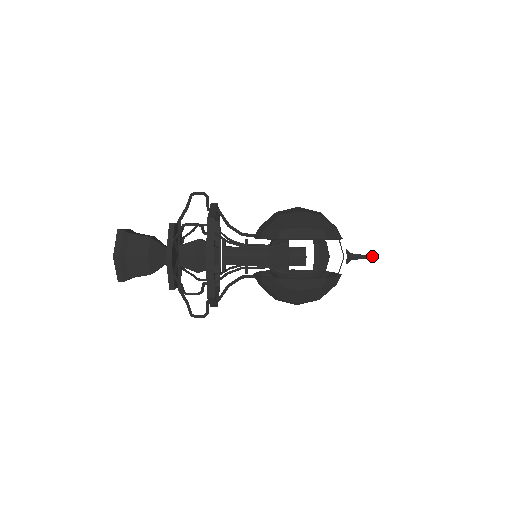
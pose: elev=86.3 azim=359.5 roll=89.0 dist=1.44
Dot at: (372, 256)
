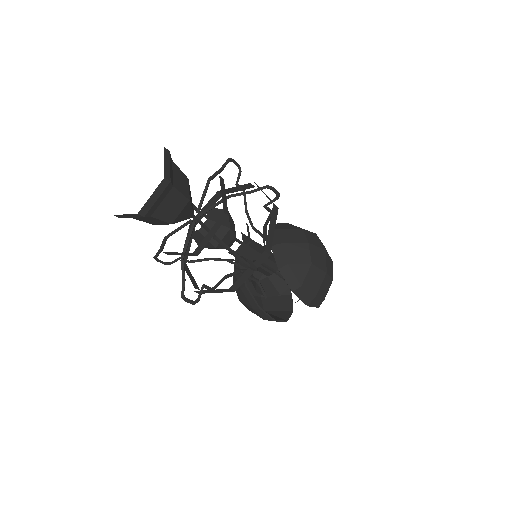
Dot at: occluded
